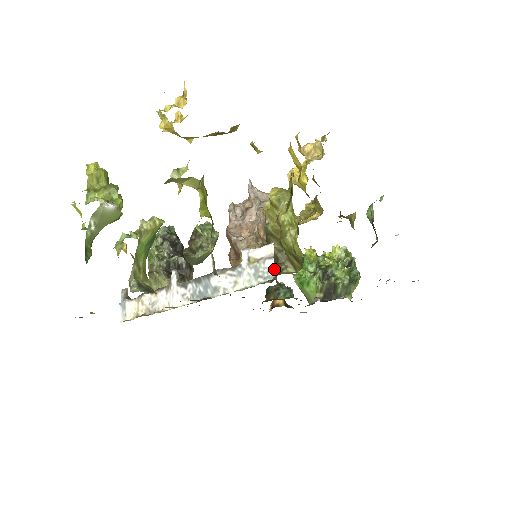
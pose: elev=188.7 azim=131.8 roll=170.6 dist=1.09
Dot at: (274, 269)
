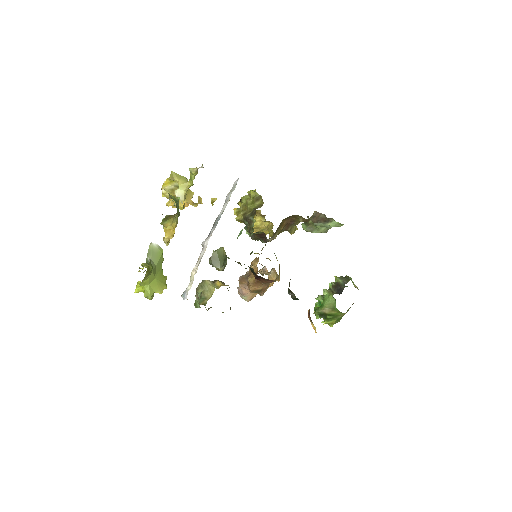
Dot at: (238, 179)
